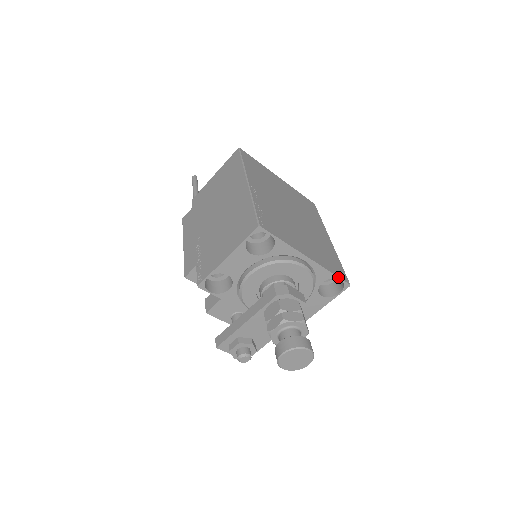
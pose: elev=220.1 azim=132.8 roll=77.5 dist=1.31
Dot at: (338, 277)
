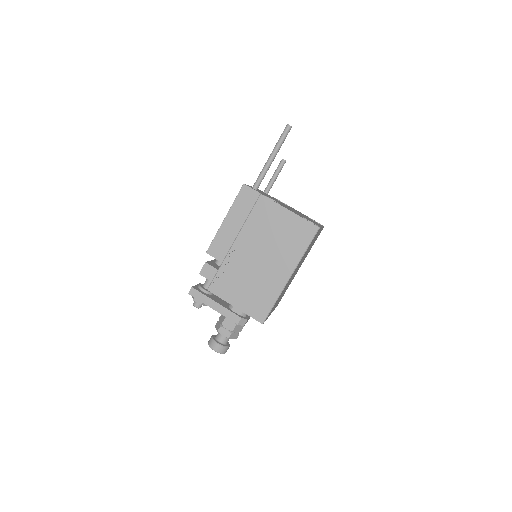
Dot at: occluded
